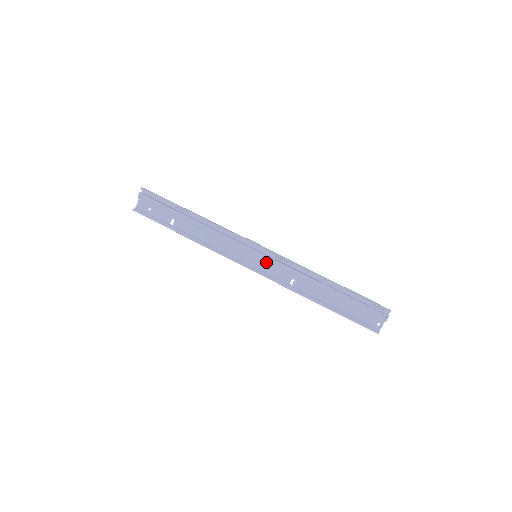
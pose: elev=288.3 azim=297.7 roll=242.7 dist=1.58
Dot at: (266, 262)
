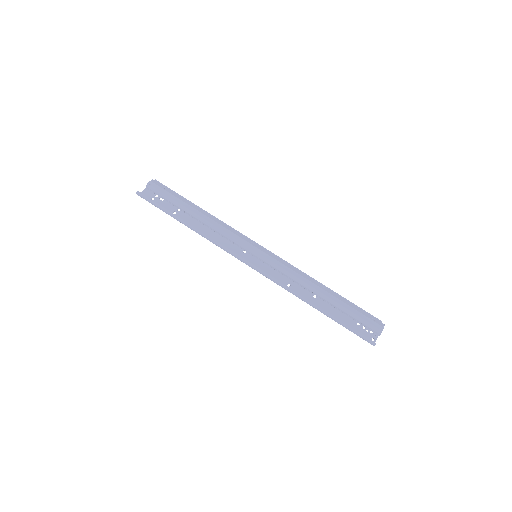
Dot at: (267, 261)
